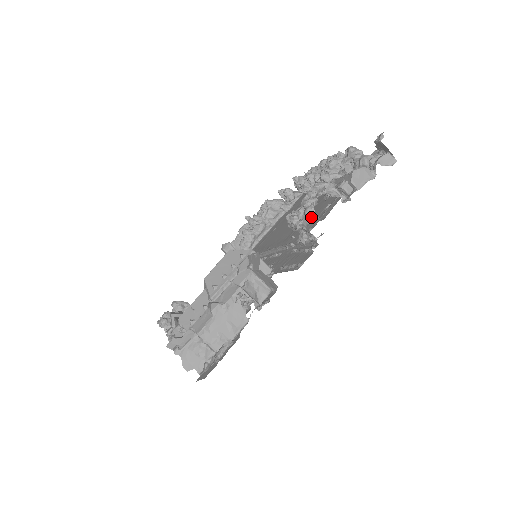
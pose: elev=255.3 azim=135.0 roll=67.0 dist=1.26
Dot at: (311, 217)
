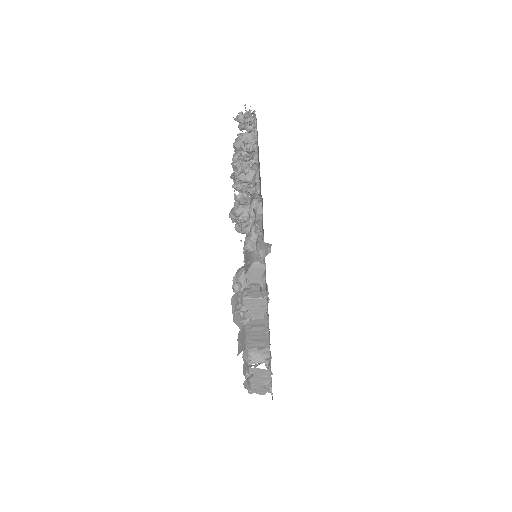
Dot at: (248, 320)
